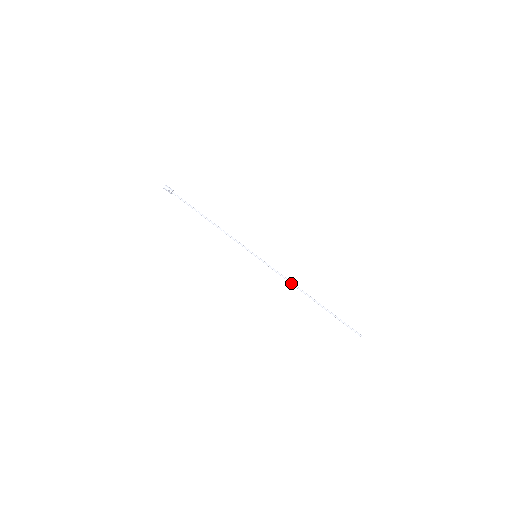
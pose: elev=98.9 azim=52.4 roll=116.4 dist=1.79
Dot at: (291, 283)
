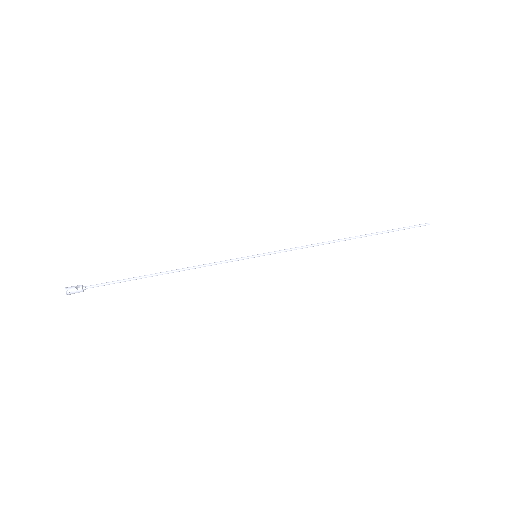
Dot at: (319, 244)
